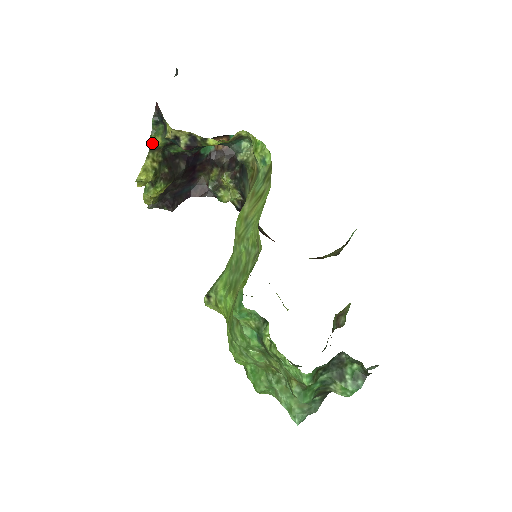
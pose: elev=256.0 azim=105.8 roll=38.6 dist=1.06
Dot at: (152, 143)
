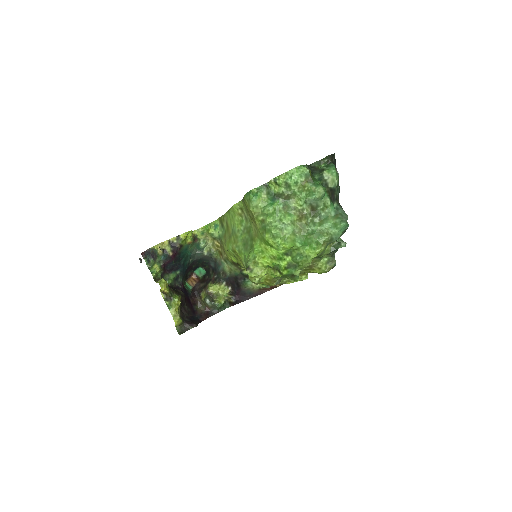
Dot at: (153, 273)
